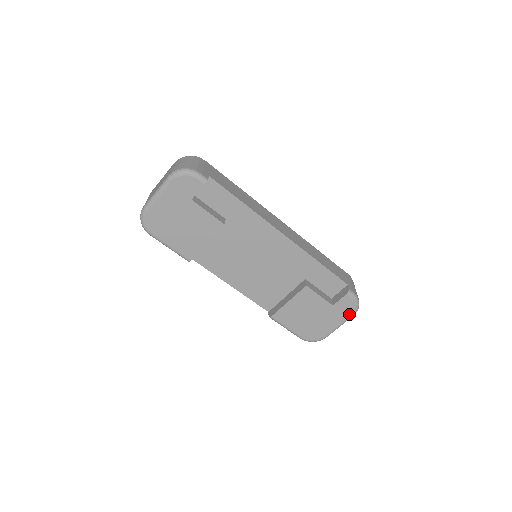
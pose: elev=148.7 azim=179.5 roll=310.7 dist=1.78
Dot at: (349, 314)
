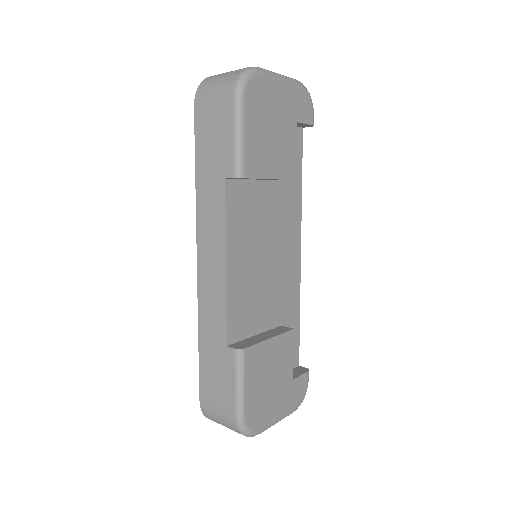
Dot at: (295, 405)
